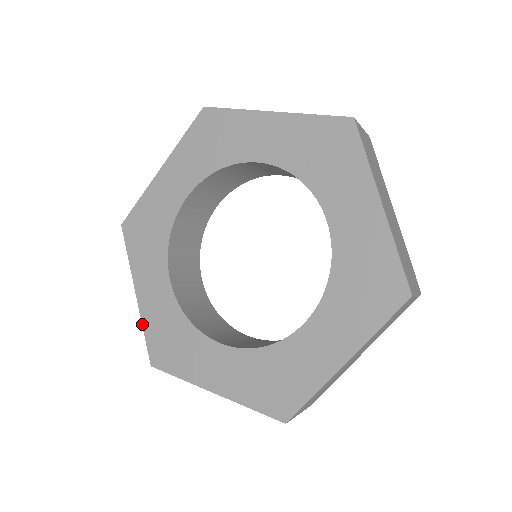
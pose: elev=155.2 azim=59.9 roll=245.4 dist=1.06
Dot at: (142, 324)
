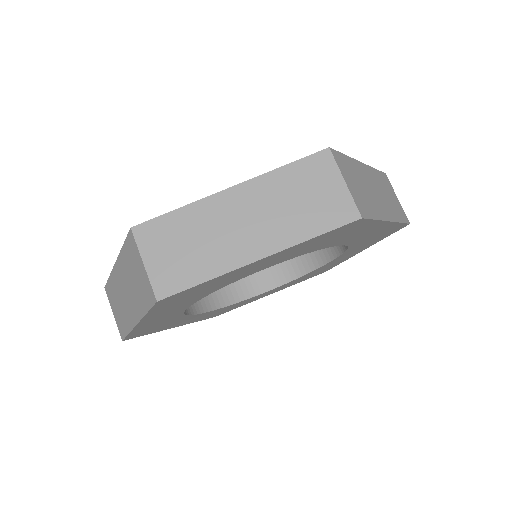
Dot at: occluded
